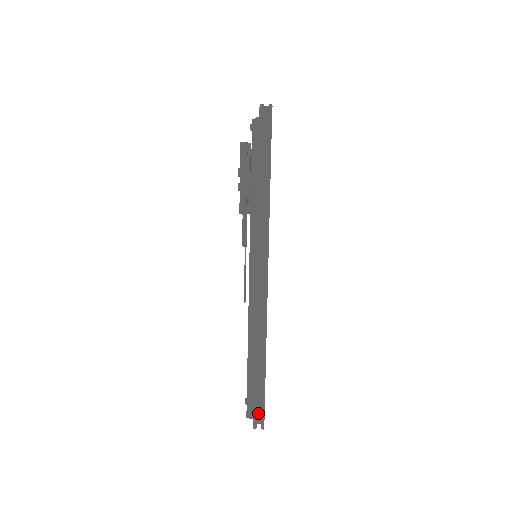
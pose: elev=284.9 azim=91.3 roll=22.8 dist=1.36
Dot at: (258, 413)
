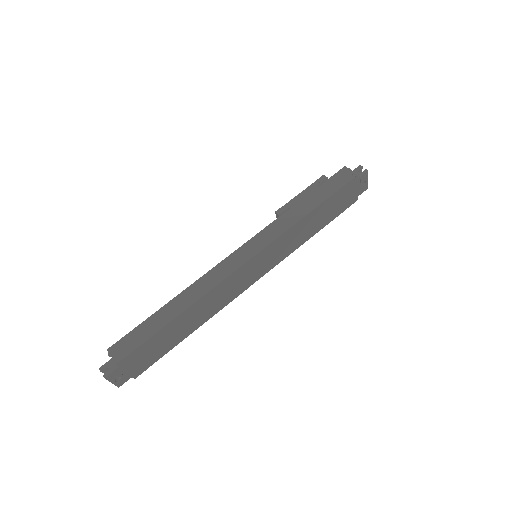
Dot at: (118, 355)
